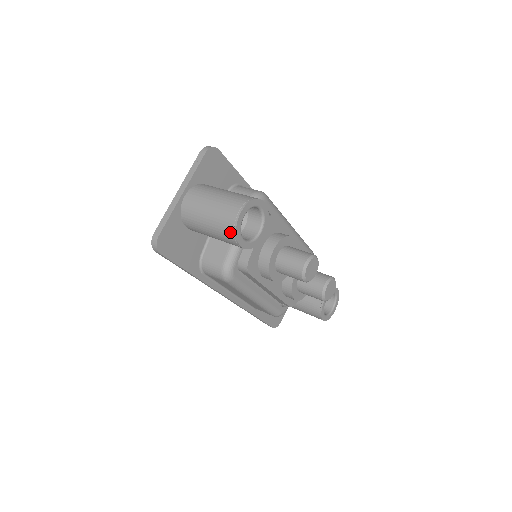
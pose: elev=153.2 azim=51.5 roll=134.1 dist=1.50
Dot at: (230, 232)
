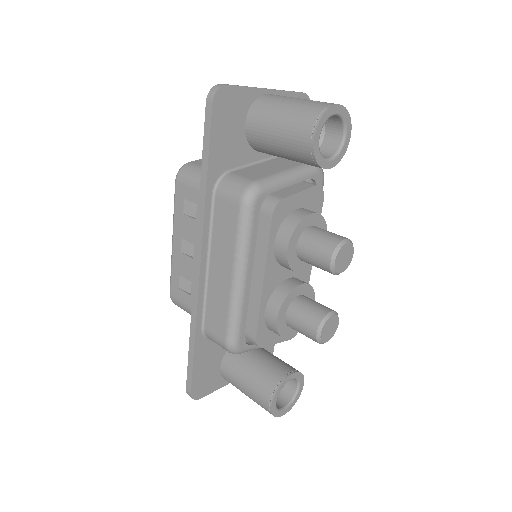
Dot at: (315, 114)
